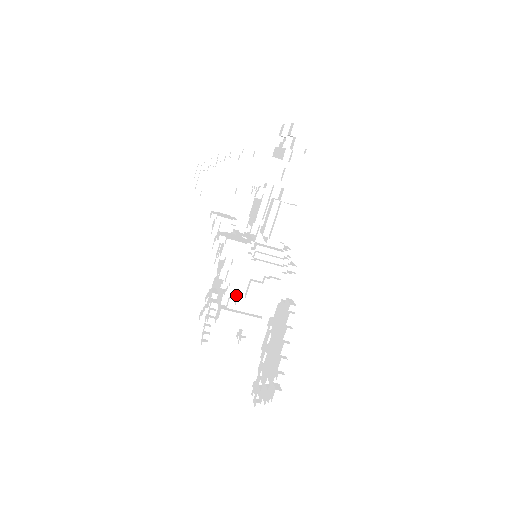
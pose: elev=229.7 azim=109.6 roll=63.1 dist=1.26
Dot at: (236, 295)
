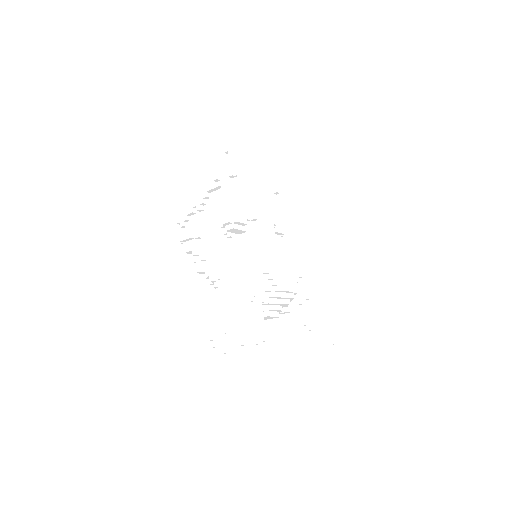
Dot at: (211, 281)
